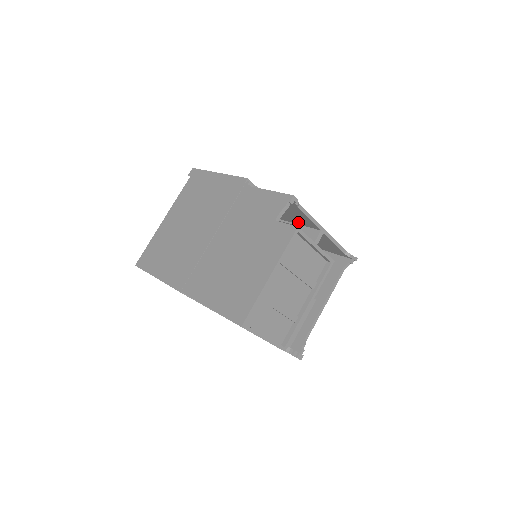
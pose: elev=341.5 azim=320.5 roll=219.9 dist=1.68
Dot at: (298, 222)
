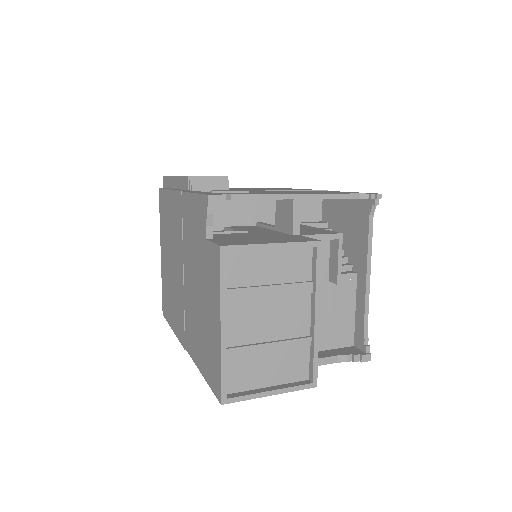
Dot at: occluded
